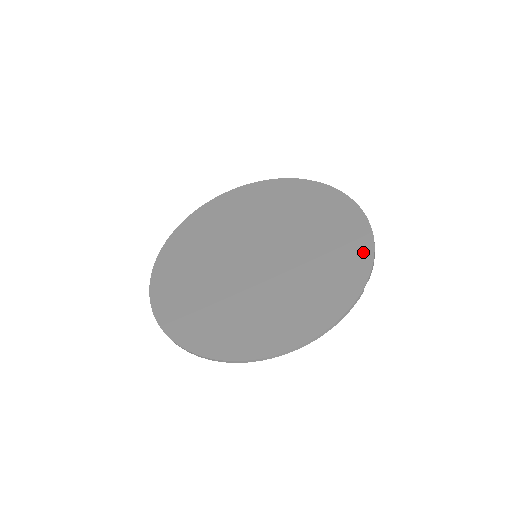
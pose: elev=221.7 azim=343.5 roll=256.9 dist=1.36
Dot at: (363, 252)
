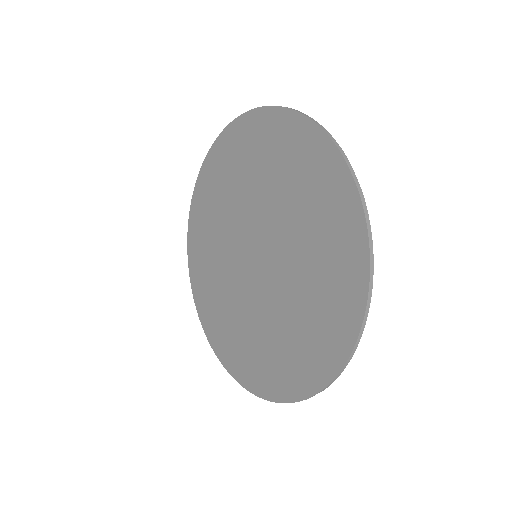
Dot at: (331, 359)
